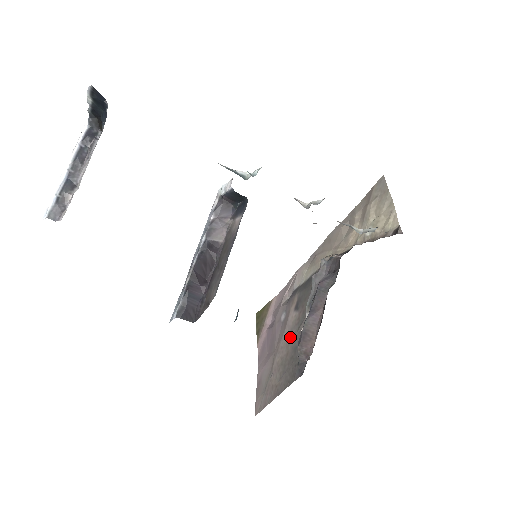
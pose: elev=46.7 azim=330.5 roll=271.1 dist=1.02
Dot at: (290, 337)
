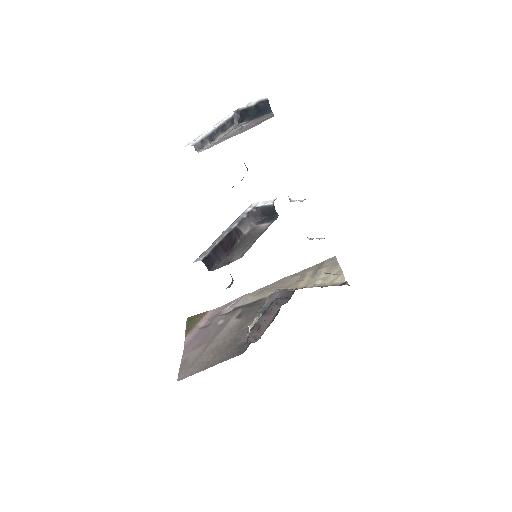
Dot at: (229, 333)
